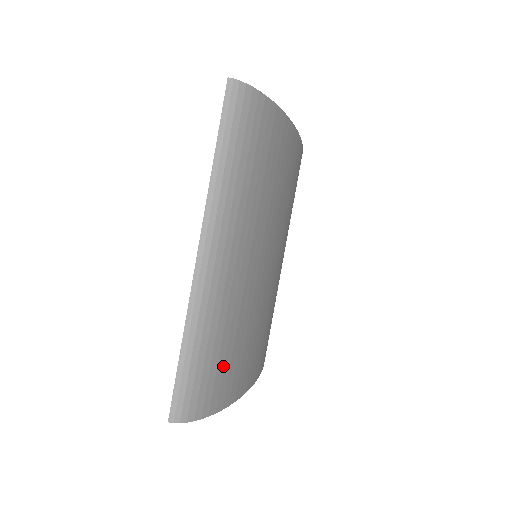
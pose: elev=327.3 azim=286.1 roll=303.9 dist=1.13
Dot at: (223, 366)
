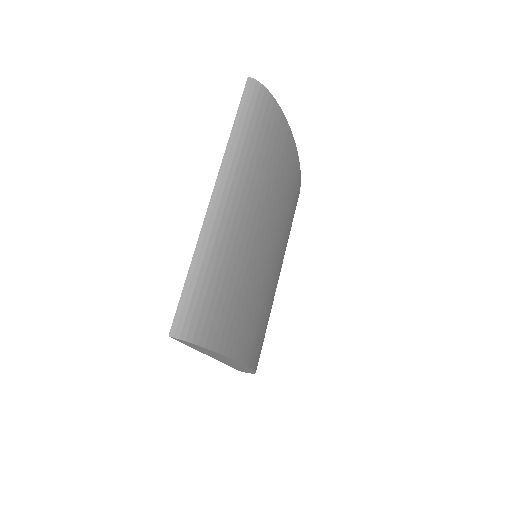
Dot at: (222, 306)
